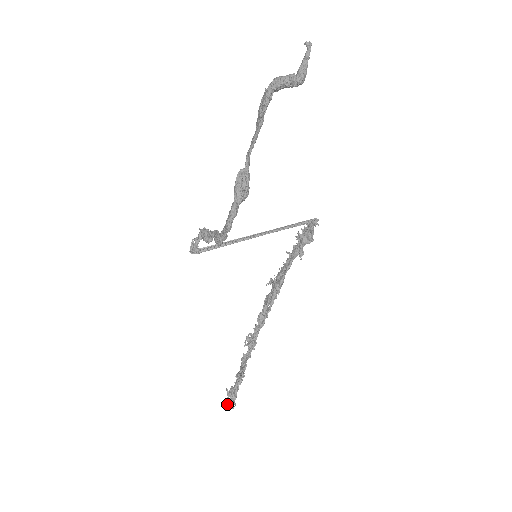
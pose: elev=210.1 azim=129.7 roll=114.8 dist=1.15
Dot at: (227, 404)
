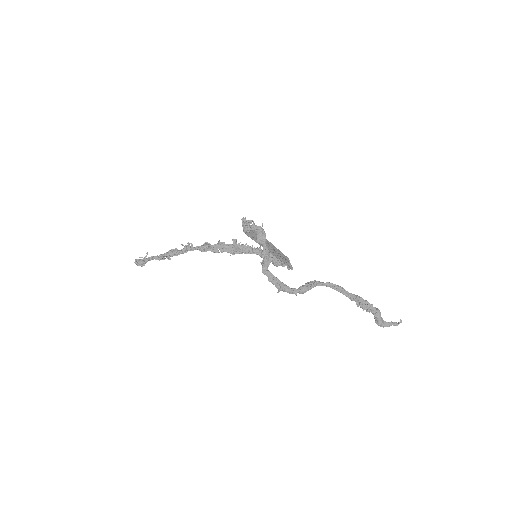
Dot at: (139, 260)
